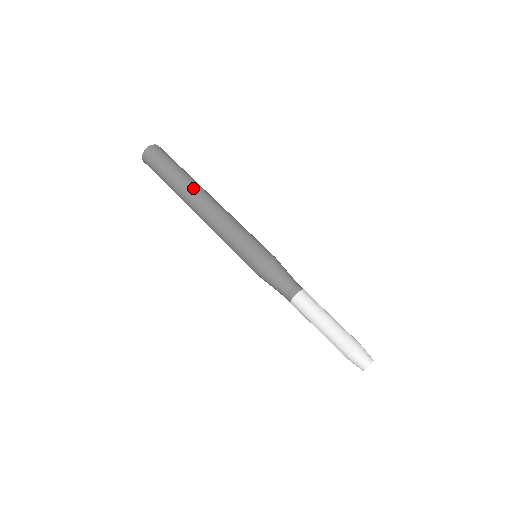
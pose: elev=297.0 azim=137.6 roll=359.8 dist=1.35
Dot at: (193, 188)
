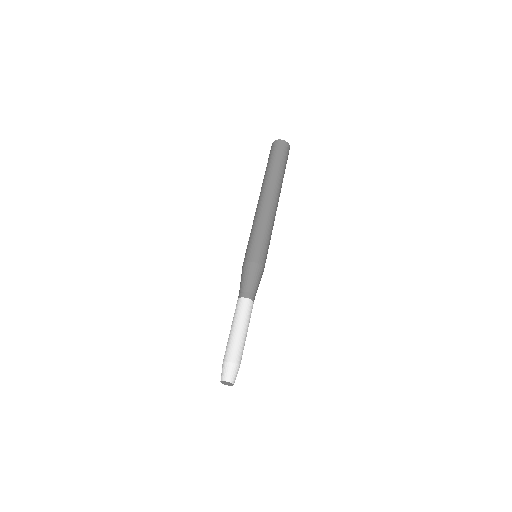
Dot at: (280, 188)
